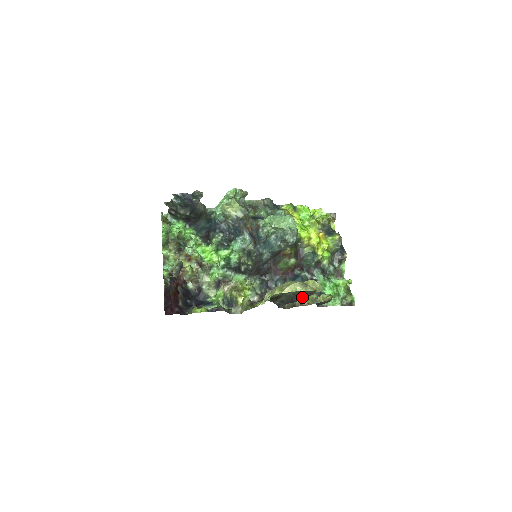
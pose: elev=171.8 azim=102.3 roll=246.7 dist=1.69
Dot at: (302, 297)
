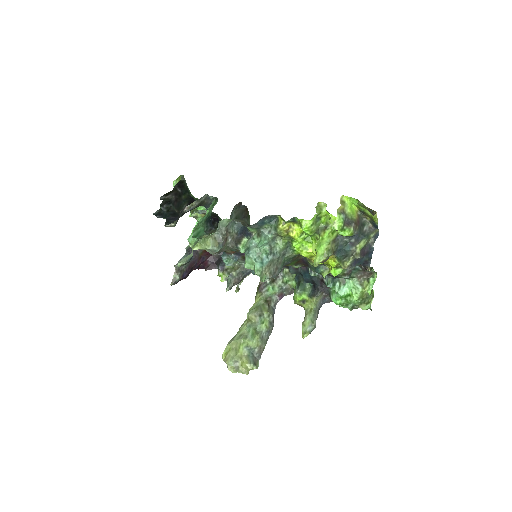
Dot at: (267, 338)
